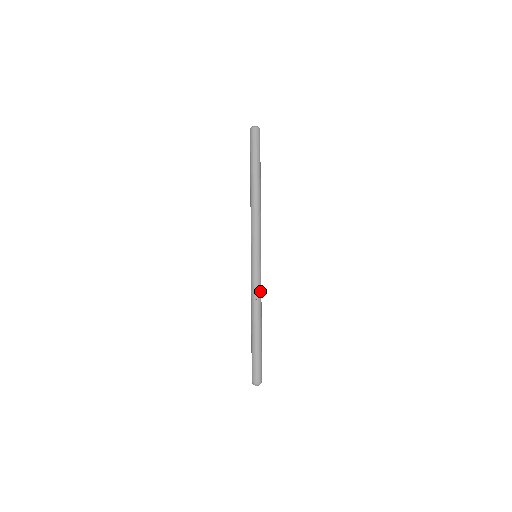
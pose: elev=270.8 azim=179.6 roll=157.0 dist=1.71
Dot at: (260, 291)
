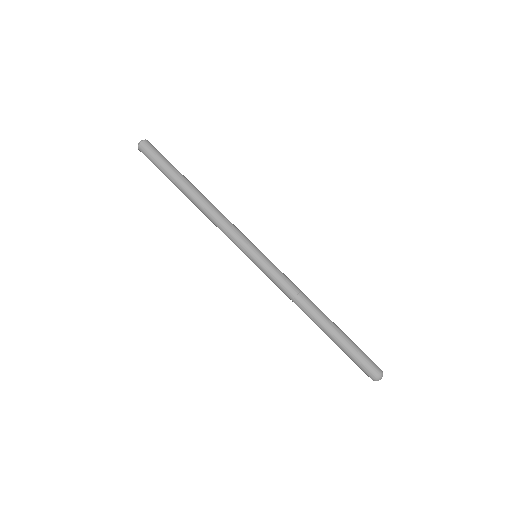
Dot at: (292, 284)
